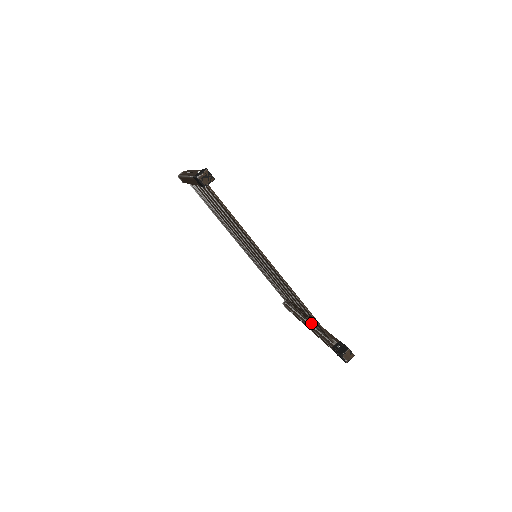
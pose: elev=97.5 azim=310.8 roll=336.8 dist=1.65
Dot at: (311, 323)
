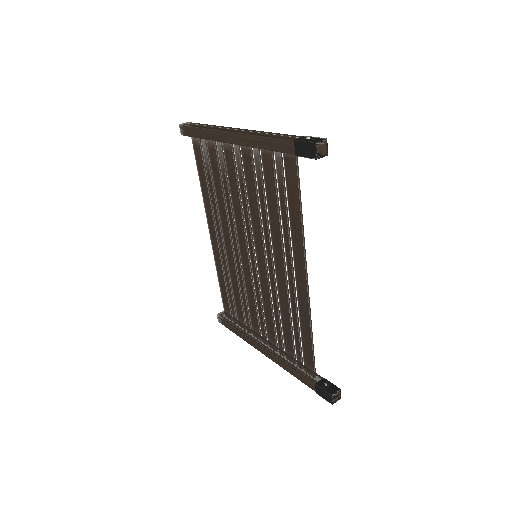
Dot at: (277, 348)
